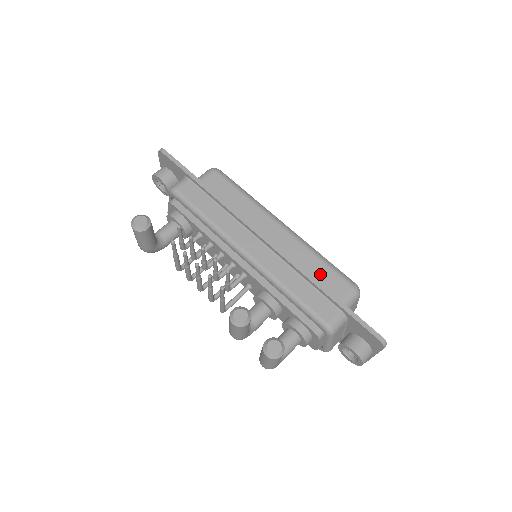
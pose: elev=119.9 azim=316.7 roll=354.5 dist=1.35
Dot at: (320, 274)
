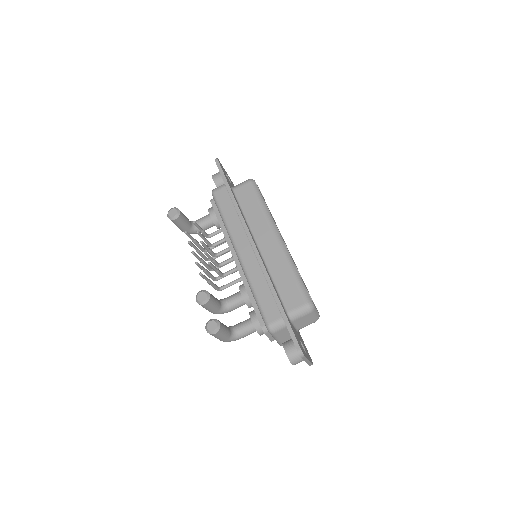
Dot at: (286, 284)
